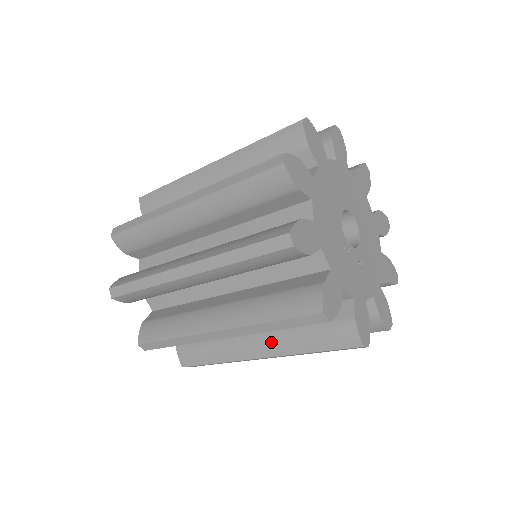
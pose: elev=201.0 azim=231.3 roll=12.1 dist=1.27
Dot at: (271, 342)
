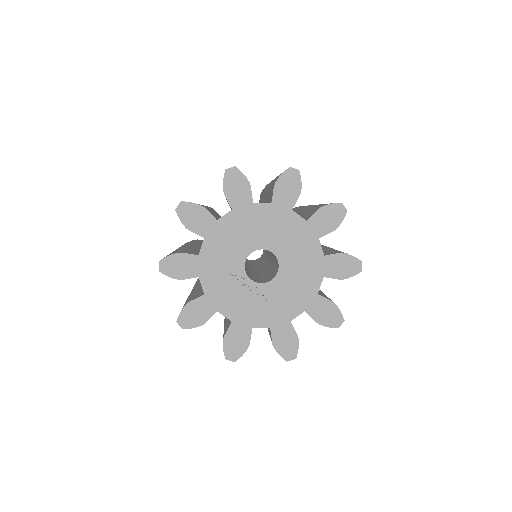
Dot at: occluded
